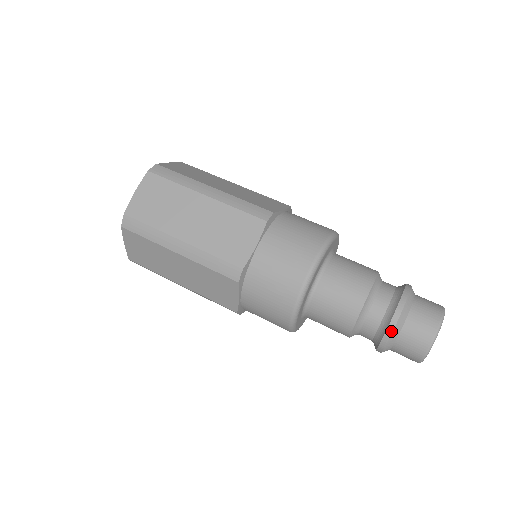
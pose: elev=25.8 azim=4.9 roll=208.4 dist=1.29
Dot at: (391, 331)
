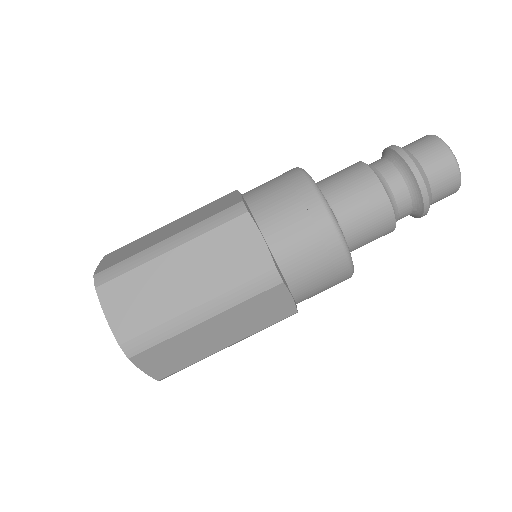
Dot at: (403, 152)
